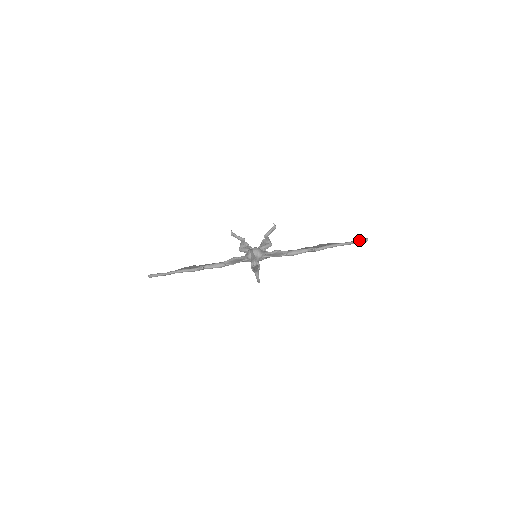
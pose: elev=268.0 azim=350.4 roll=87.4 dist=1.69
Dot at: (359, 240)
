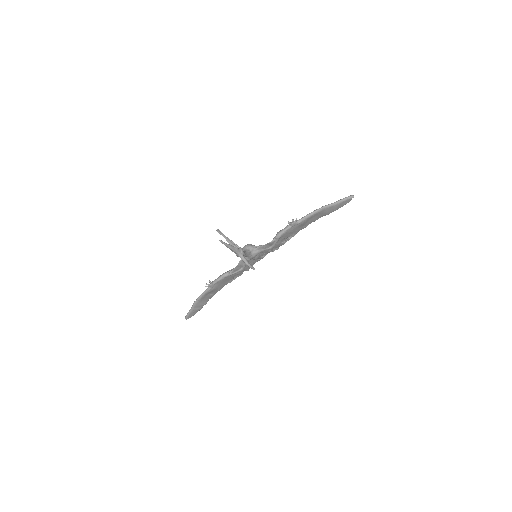
Dot at: (342, 199)
